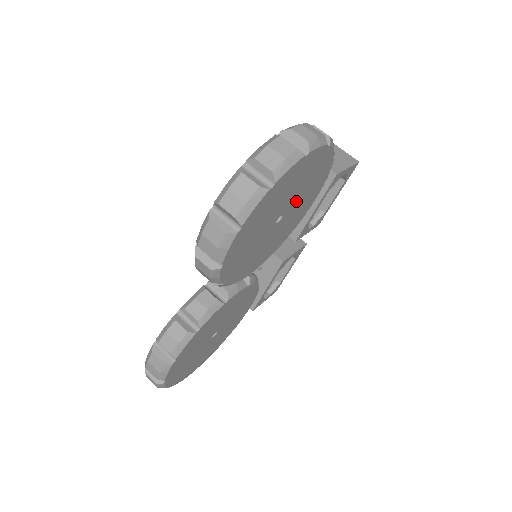
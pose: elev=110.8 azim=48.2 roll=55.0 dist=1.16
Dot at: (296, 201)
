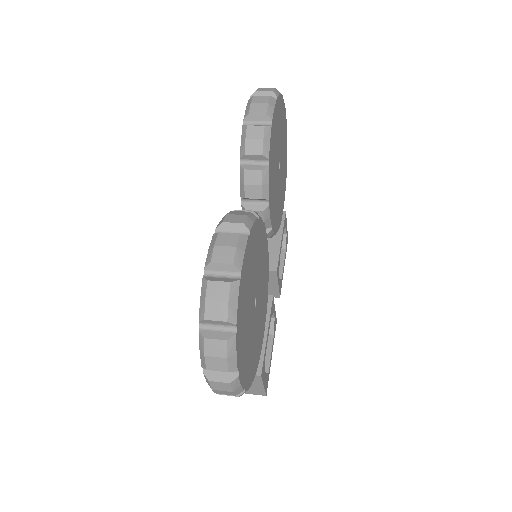
Dot at: (281, 170)
